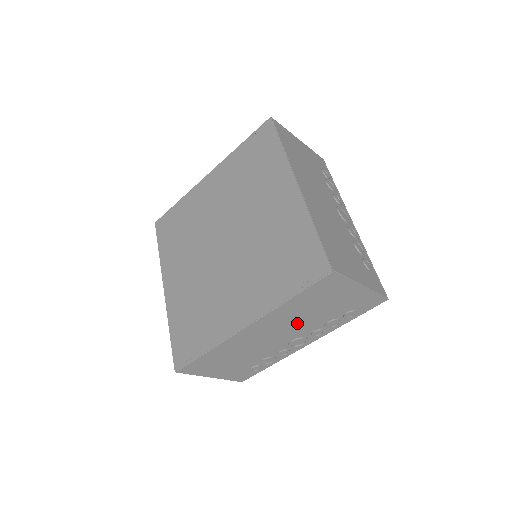
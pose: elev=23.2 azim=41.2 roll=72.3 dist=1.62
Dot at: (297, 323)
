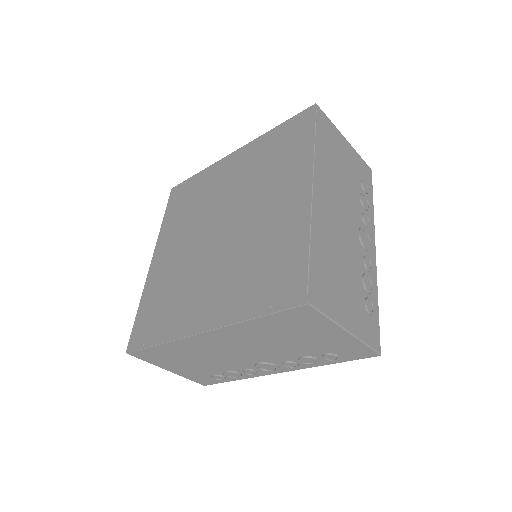
Dot at: (264, 347)
